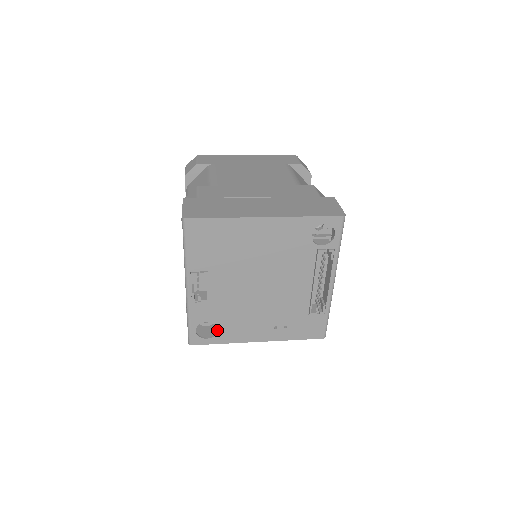
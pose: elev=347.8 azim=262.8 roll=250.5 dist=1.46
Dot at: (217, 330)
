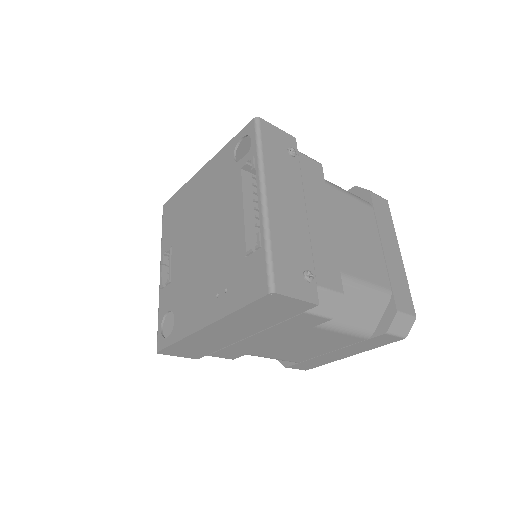
Dot at: (174, 321)
